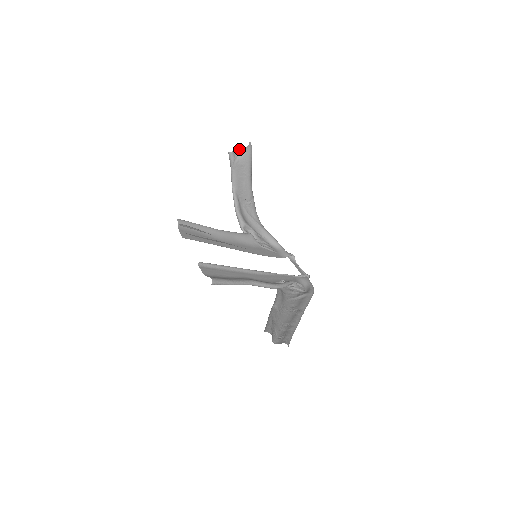
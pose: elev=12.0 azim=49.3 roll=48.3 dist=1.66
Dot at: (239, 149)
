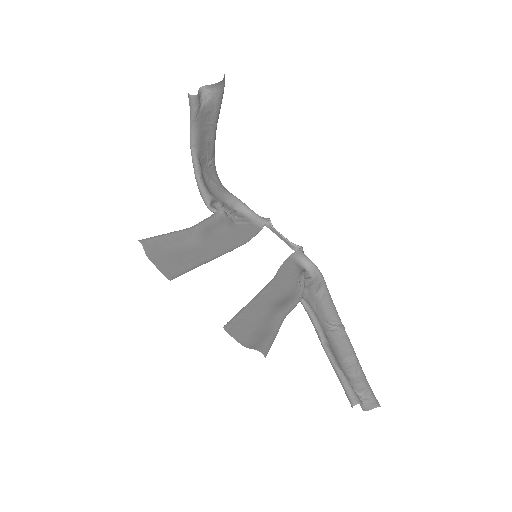
Dot at: (204, 86)
